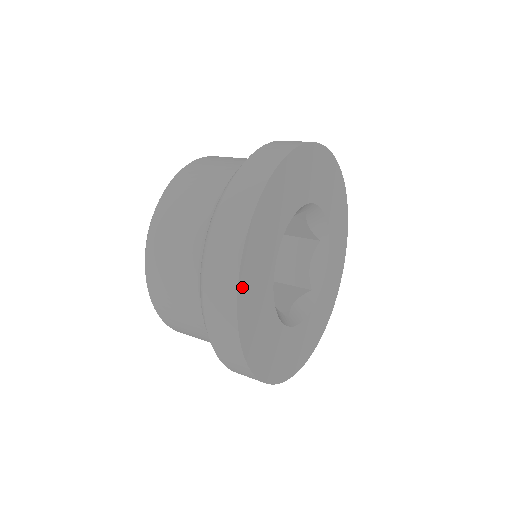
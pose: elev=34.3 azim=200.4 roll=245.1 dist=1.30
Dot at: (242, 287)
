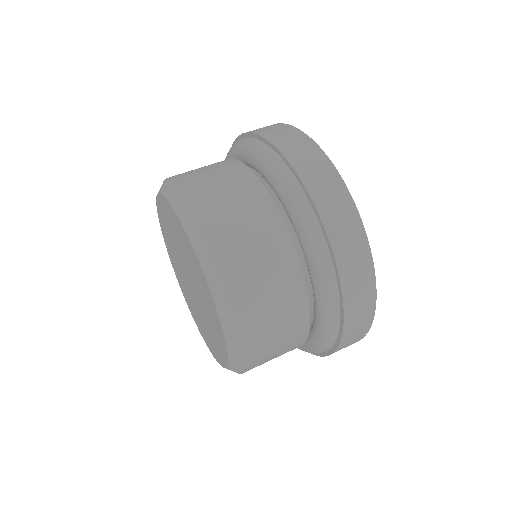
Dot at: occluded
